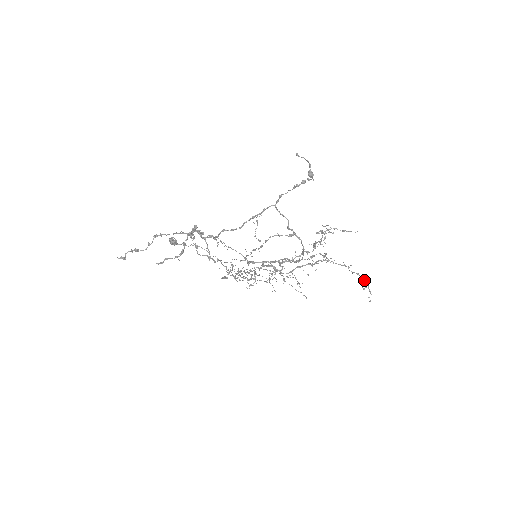
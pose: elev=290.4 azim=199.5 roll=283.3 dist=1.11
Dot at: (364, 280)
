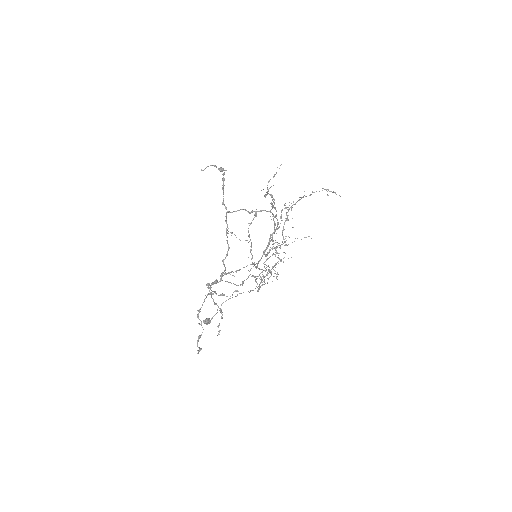
Dot at: occluded
